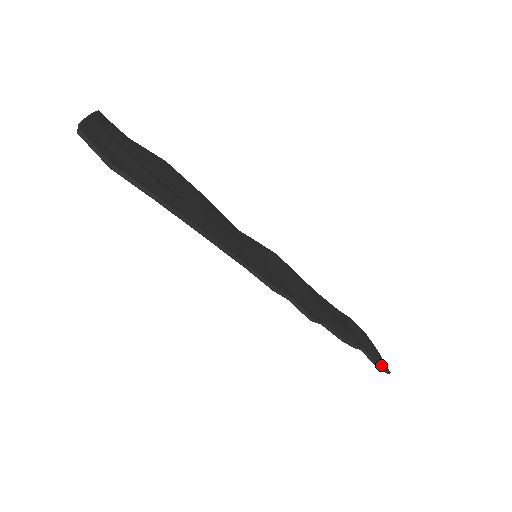
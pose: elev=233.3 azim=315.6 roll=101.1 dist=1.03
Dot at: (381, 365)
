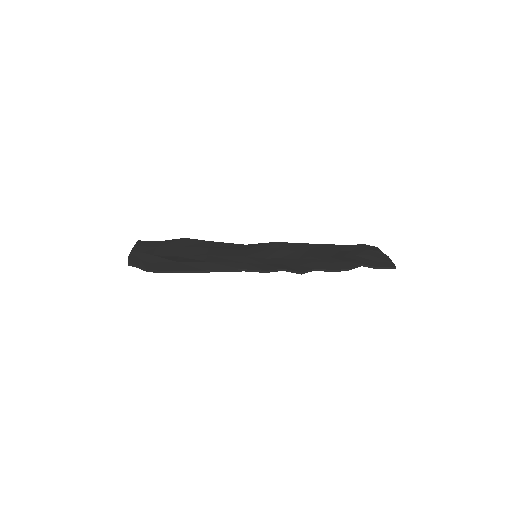
Dot at: (385, 267)
